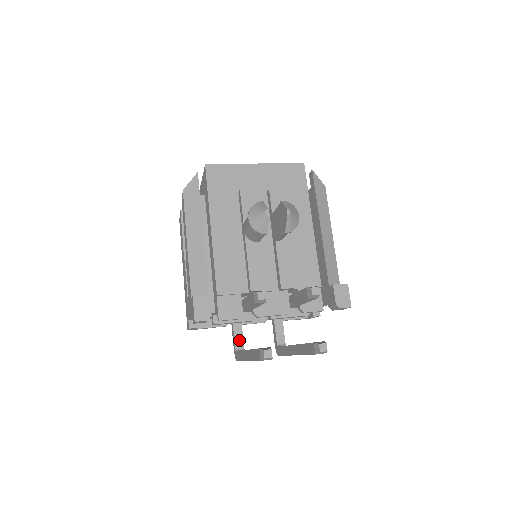
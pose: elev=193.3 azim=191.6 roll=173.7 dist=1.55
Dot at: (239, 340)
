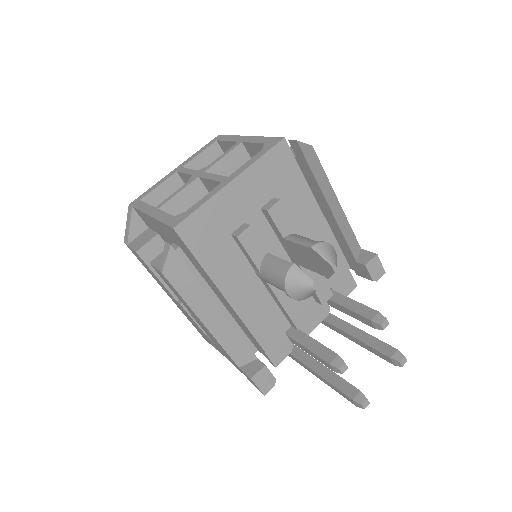
Dot at: occluded
